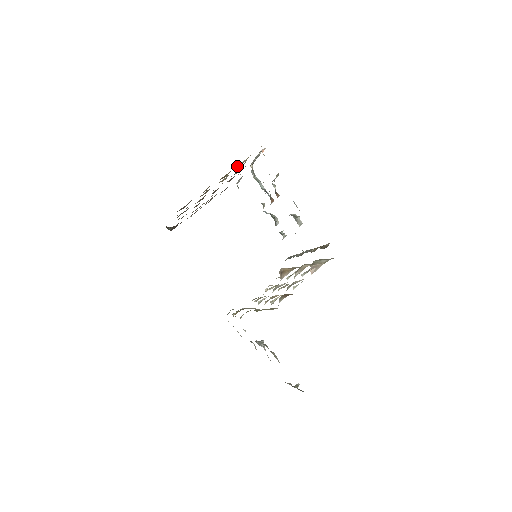
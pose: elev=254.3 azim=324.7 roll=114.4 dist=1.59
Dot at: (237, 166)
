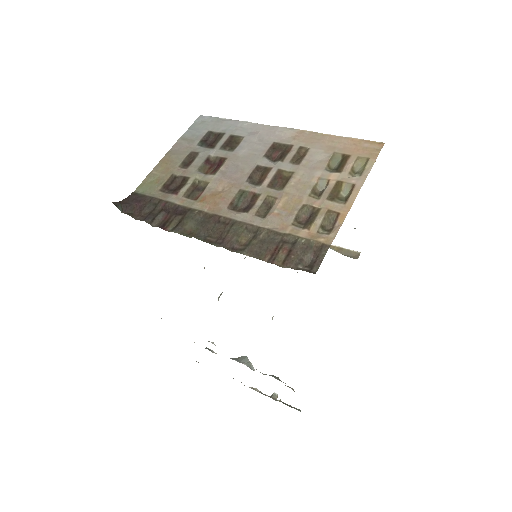
Dot at: (348, 173)
